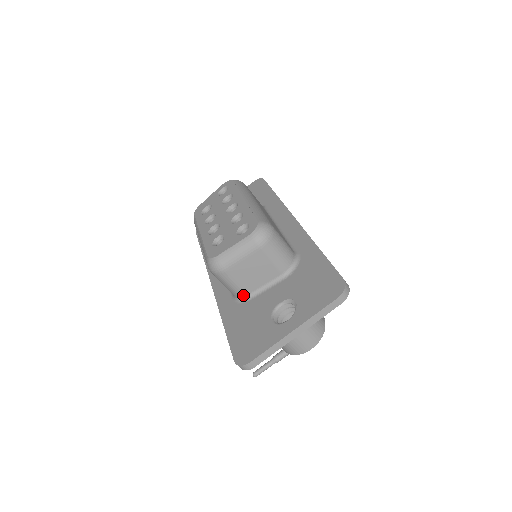
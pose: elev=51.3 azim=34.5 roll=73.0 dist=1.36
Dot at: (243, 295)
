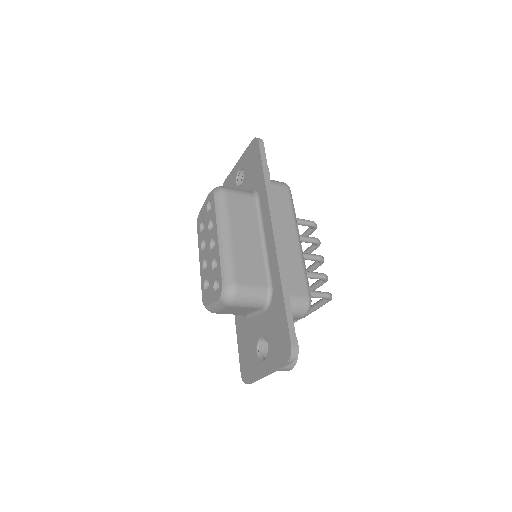
Dot at: occluded
